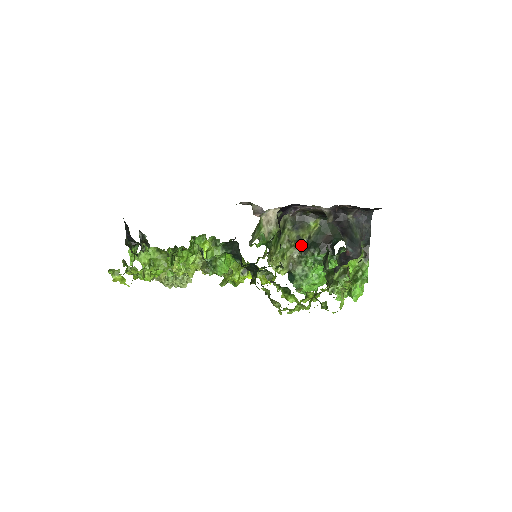
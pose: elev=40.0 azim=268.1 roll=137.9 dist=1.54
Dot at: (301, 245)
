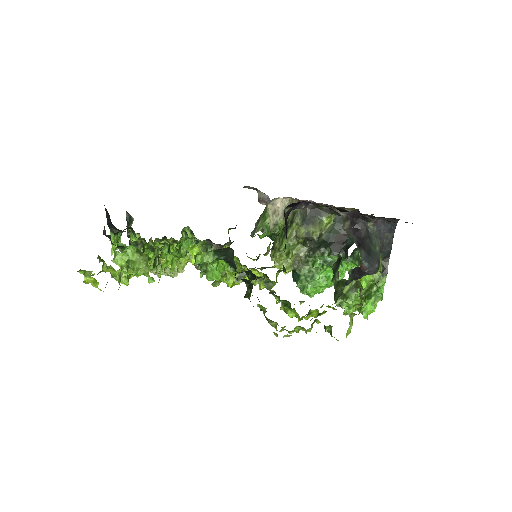
Dot at: (310, 243)
